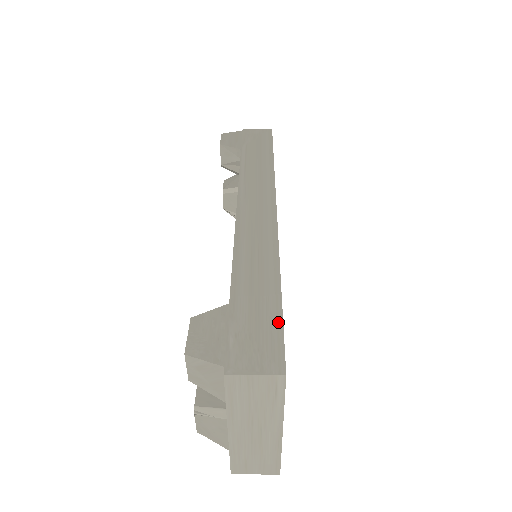
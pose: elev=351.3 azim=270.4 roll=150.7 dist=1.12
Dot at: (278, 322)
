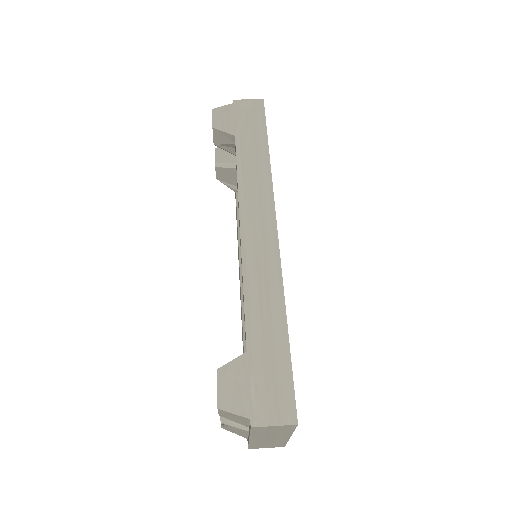
Dot at: (288, 370)
